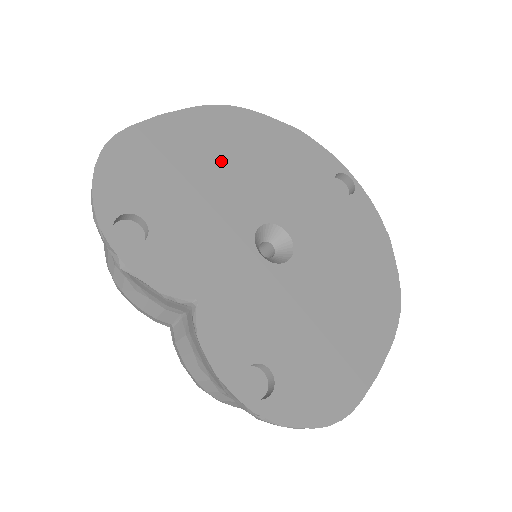
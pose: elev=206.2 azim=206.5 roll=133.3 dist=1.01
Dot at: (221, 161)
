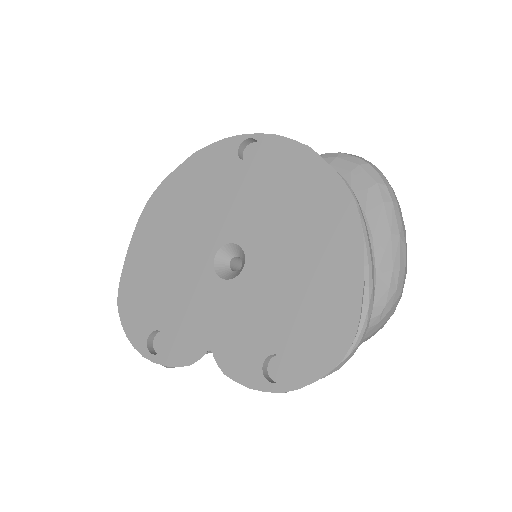
Dot at: (168, 244)
